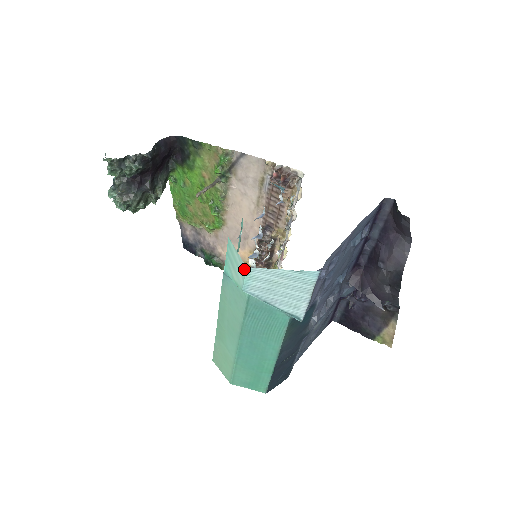
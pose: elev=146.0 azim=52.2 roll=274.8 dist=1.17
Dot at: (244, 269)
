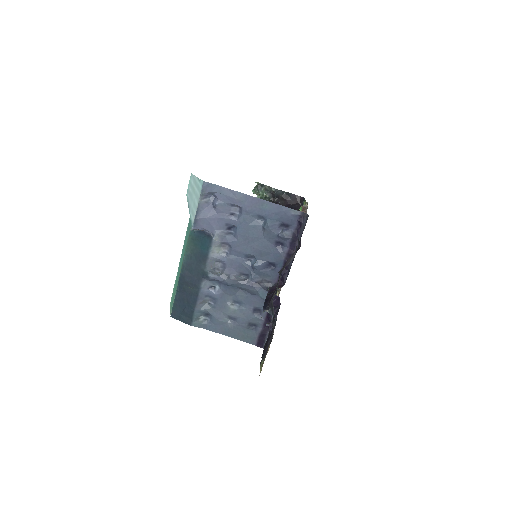
Dot at: occluded
